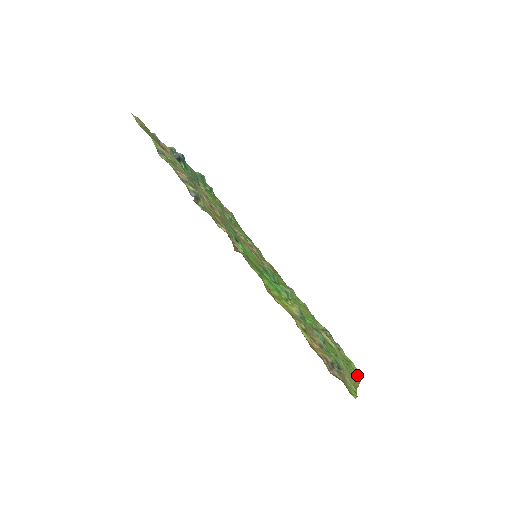
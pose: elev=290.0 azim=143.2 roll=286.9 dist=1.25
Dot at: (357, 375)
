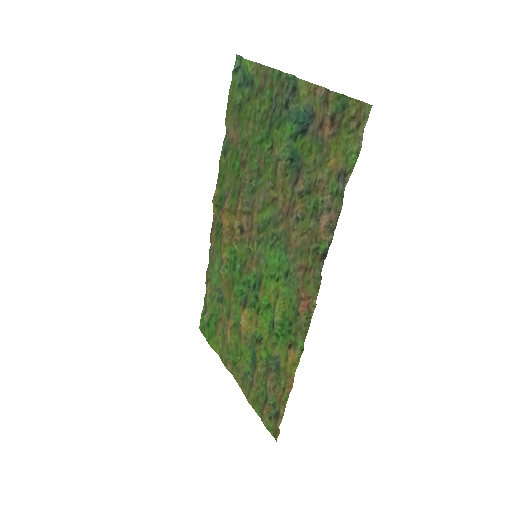
Dot at: (221, 356)
